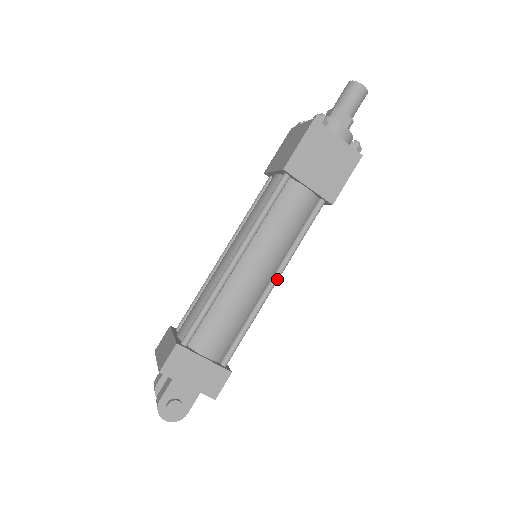
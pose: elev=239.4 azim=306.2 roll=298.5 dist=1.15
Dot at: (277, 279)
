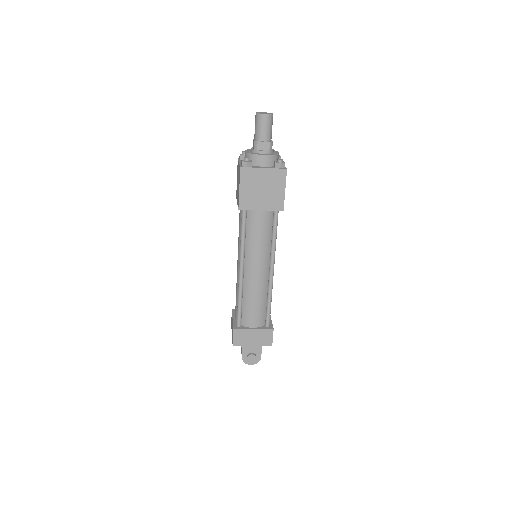
Dot at: (273, 269)
